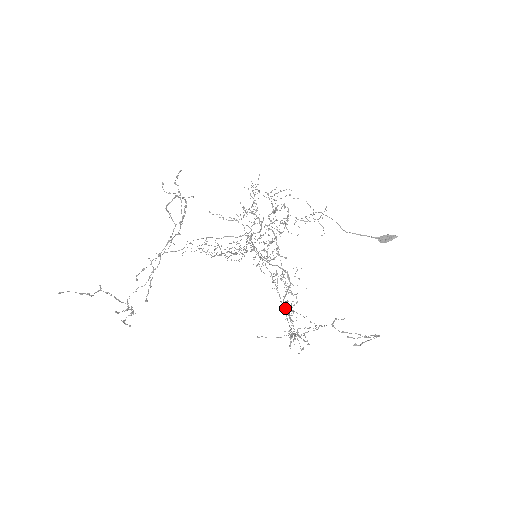
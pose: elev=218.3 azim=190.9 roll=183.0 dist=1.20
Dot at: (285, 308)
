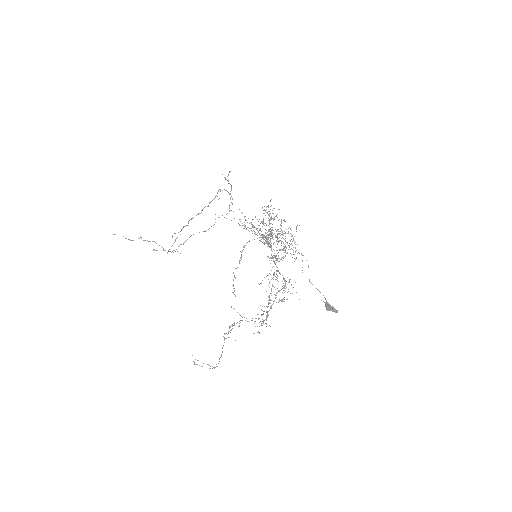
Dot at: (269, 299)
